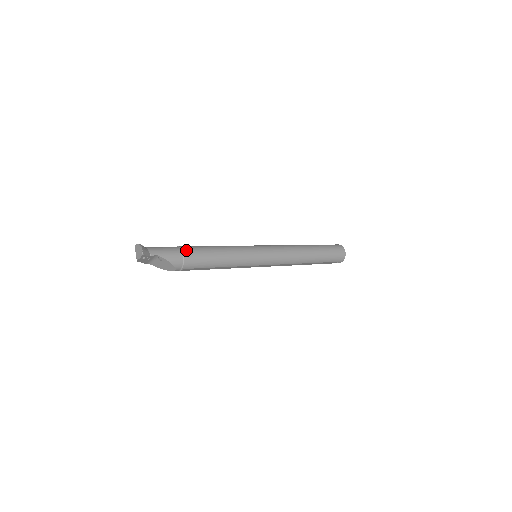
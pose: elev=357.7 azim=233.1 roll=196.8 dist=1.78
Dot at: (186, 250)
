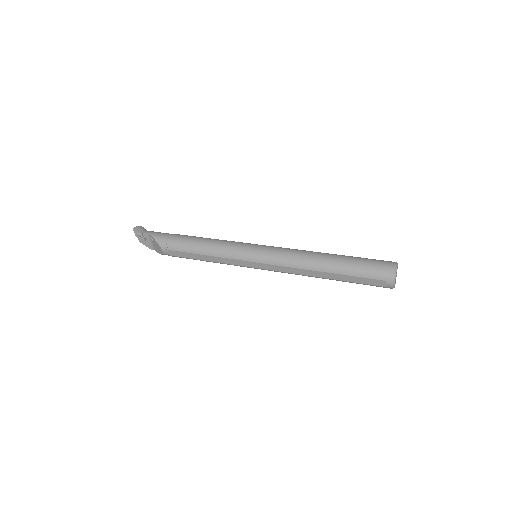
Dot at: (175, 234)
